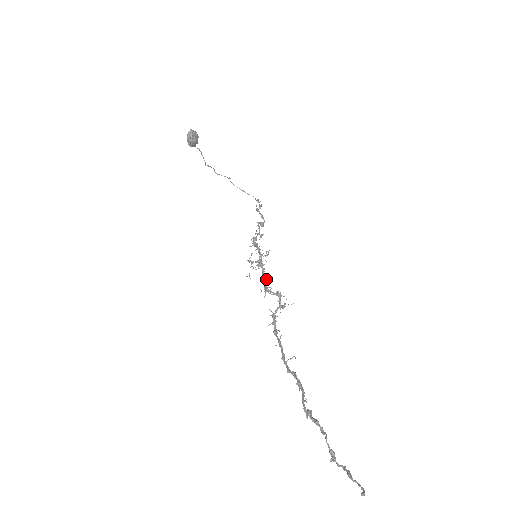
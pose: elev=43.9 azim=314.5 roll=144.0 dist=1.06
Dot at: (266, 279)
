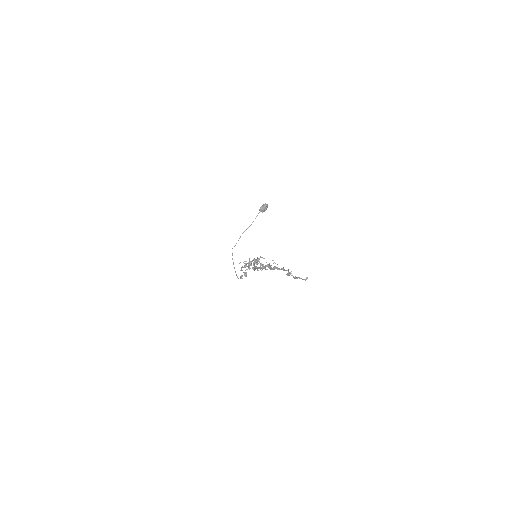
Dot at: occluded
